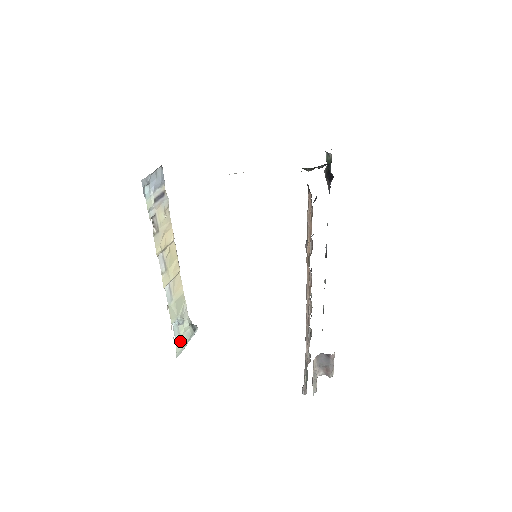
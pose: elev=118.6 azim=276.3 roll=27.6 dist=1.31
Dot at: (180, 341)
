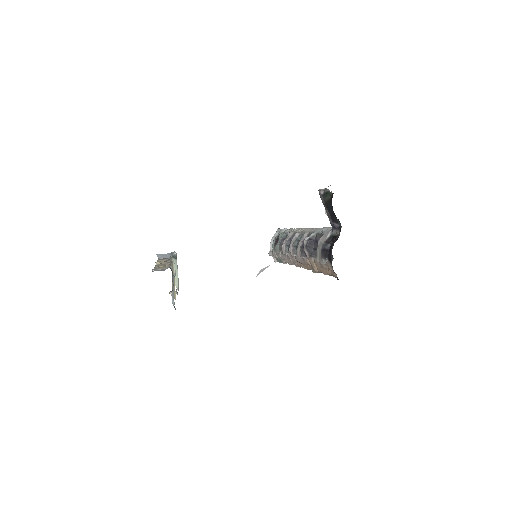
Dot at: occluded
